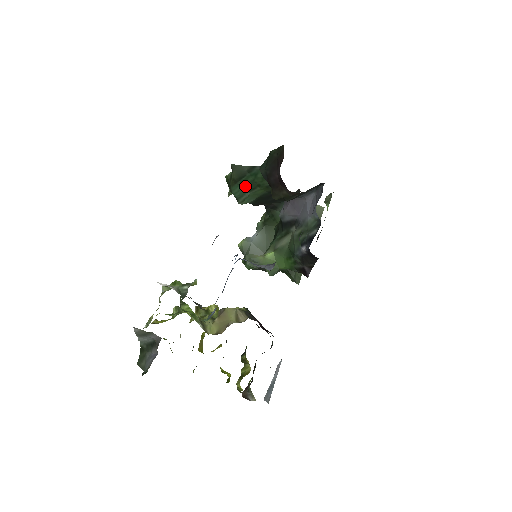
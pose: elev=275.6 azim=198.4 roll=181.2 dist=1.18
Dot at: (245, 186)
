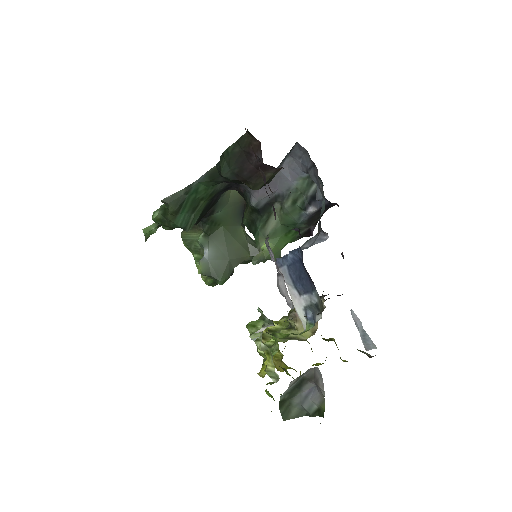
Dot at: (188, 210)
